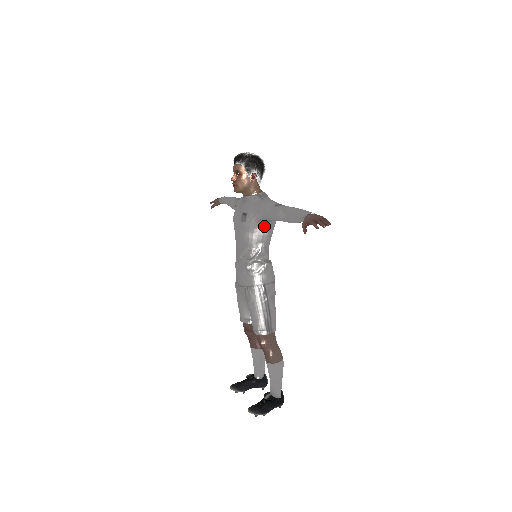
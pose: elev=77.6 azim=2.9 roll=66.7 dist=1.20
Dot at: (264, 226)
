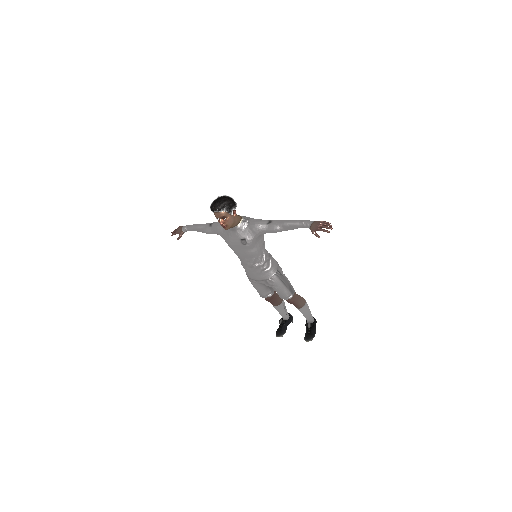
Dot at: (260, 238)
